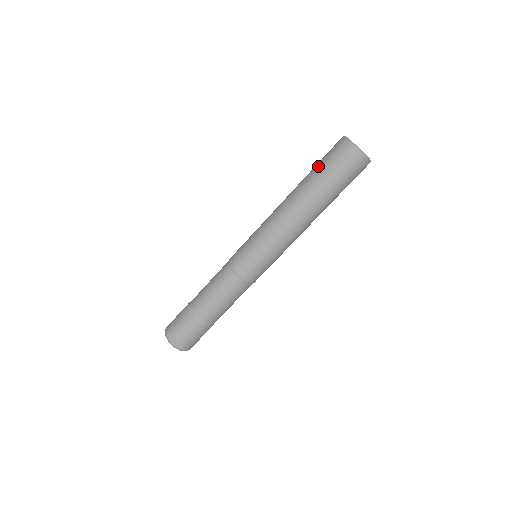
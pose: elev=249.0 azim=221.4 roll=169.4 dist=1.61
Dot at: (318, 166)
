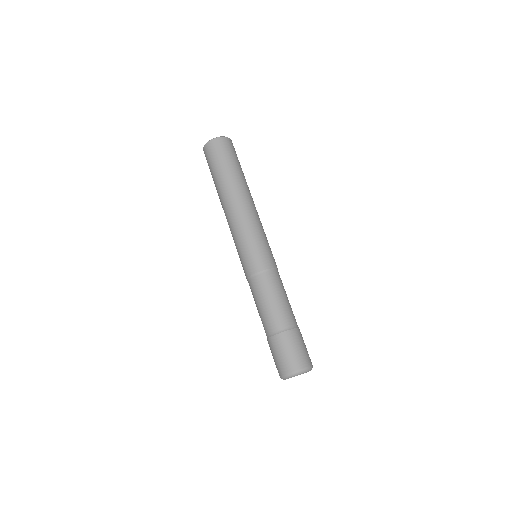
Dot at: (215, 169)
